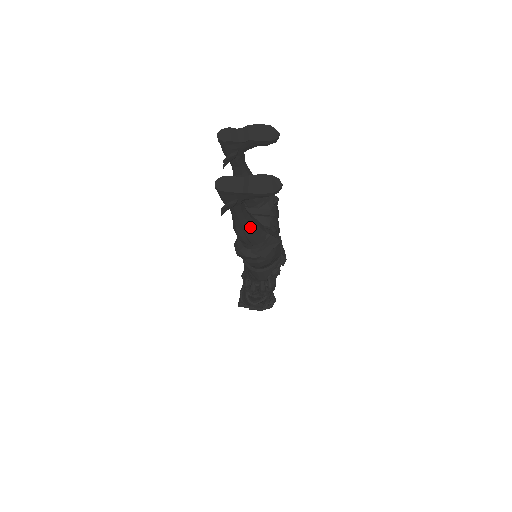
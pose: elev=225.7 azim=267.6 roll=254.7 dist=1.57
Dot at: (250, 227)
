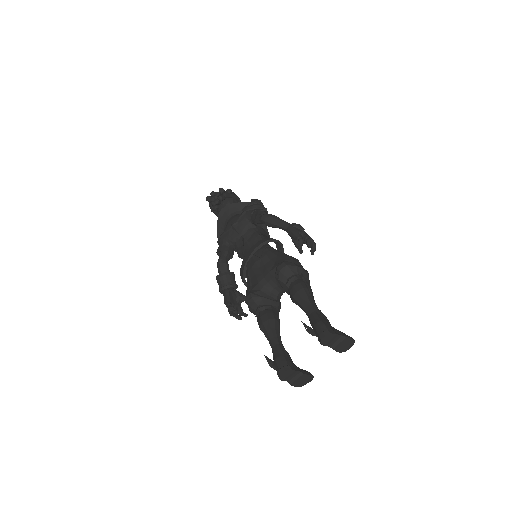
Dot at: occluded
